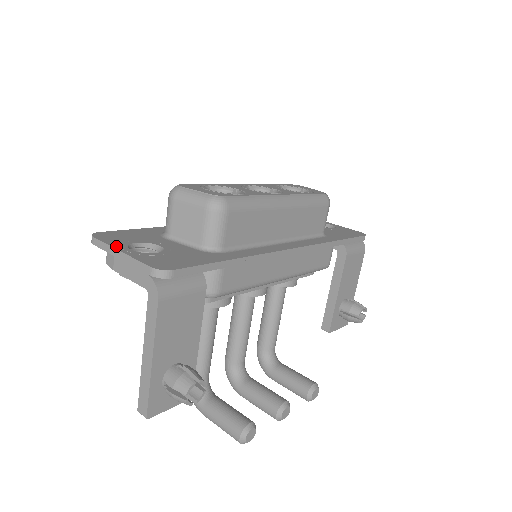
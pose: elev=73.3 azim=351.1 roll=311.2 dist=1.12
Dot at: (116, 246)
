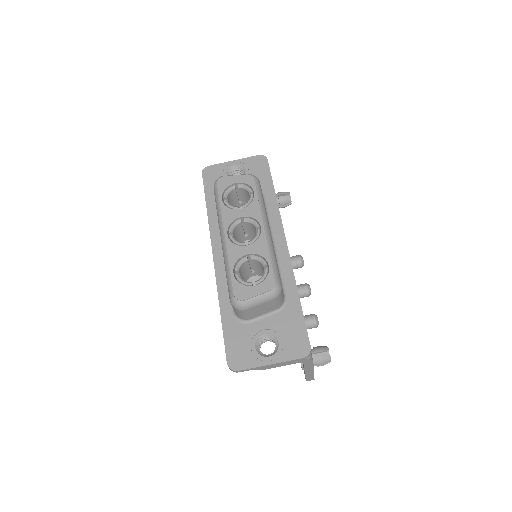
Dot at: (261, 364)
